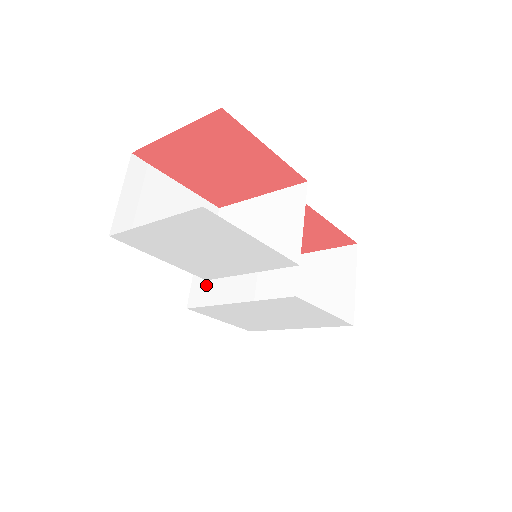
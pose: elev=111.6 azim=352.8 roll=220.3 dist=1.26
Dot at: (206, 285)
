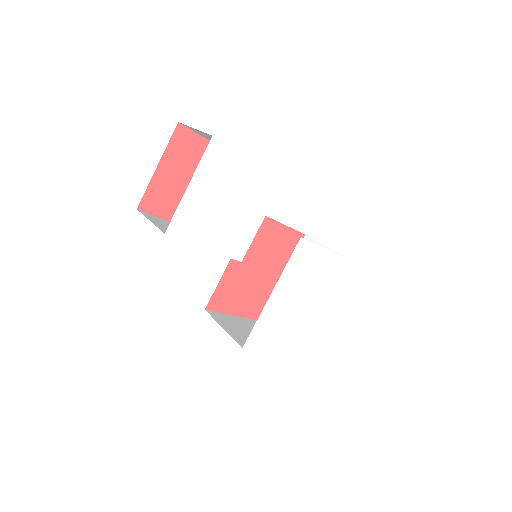
Dot at: (240, 335)
